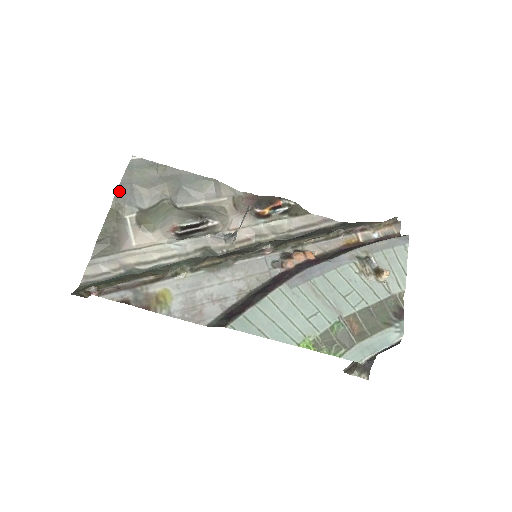
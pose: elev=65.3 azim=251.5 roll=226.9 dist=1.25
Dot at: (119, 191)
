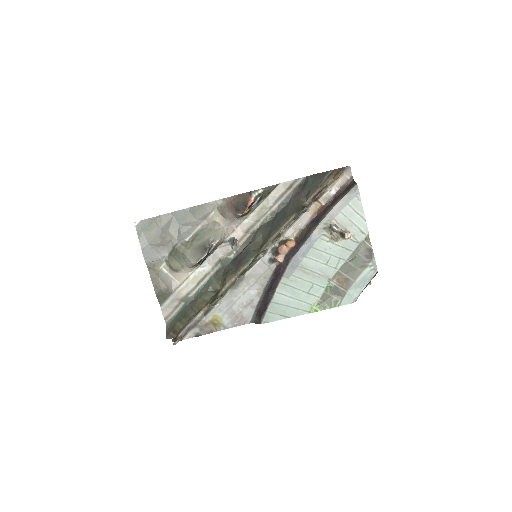
Dot at: (145, 256)
